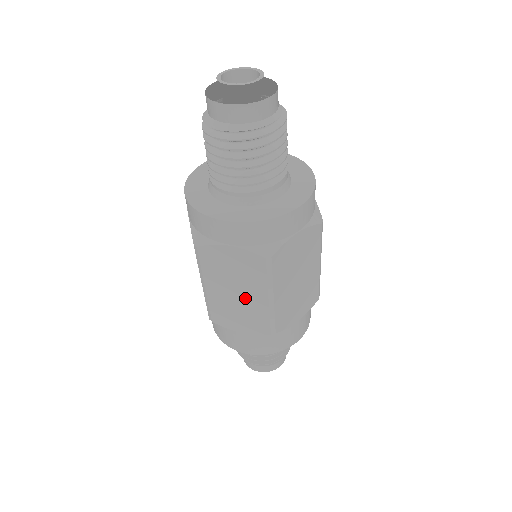
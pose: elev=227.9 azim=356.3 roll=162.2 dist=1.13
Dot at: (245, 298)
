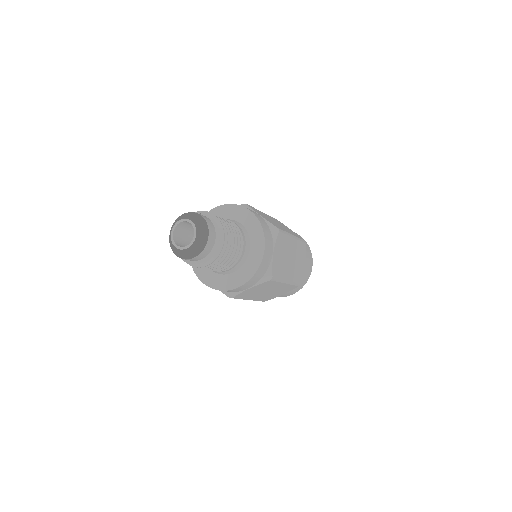
Dot at: (273, 290)
